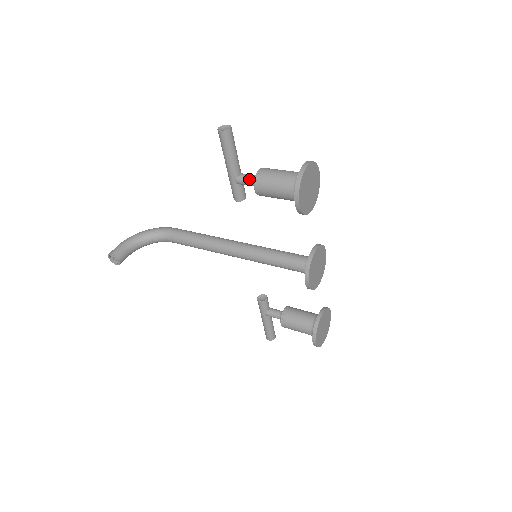
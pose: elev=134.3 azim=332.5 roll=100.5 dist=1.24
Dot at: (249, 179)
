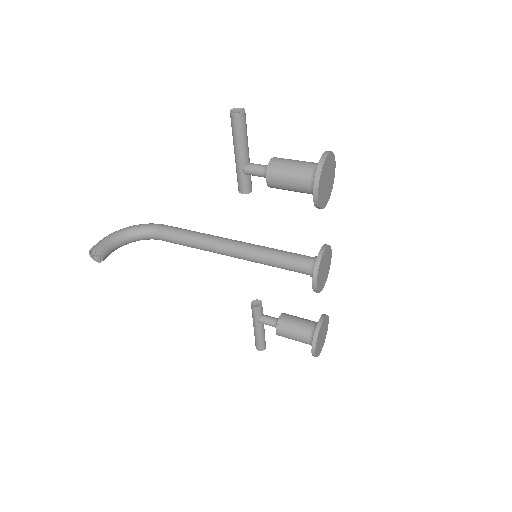
Dot at: (259, 169)
